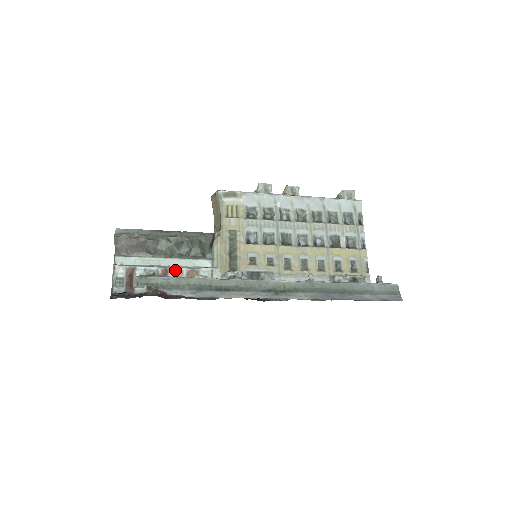
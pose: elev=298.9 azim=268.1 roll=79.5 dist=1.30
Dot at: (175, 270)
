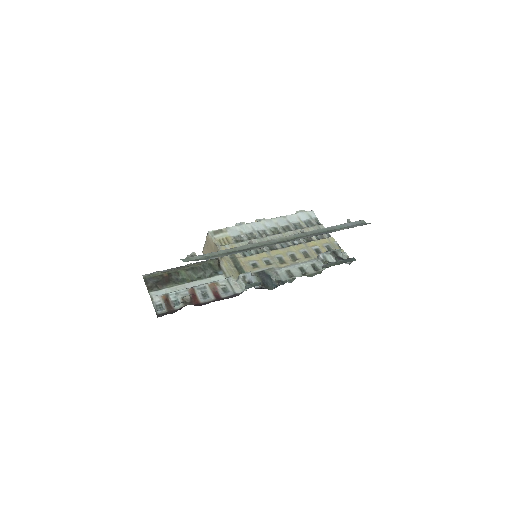
Dot at: (199, 287)
